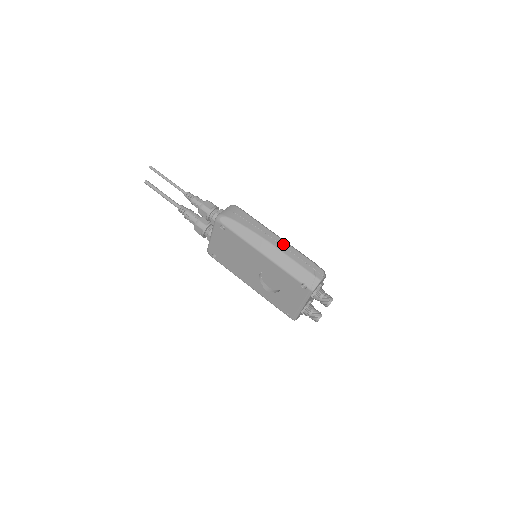
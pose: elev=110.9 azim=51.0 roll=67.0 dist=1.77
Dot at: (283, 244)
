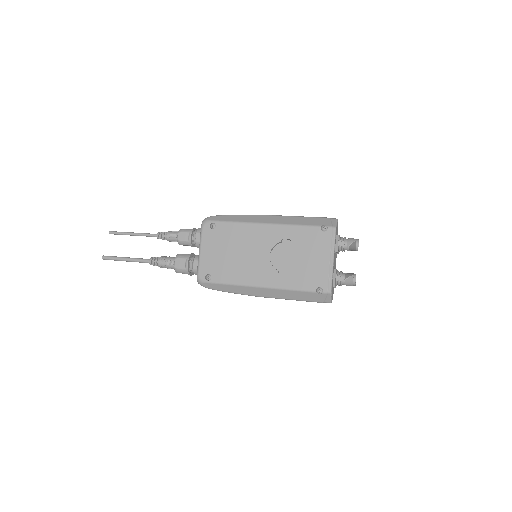
Dot at: occluded
